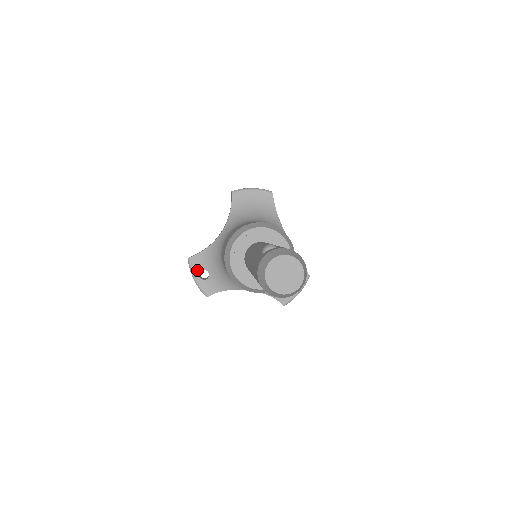
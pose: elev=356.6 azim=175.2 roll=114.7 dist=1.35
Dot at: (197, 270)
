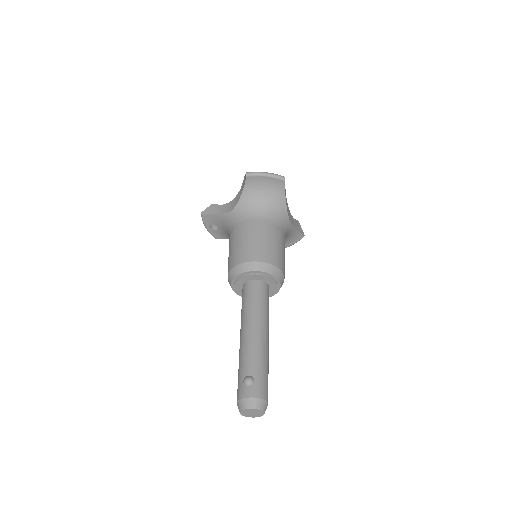
Dot at: (208, 223)
